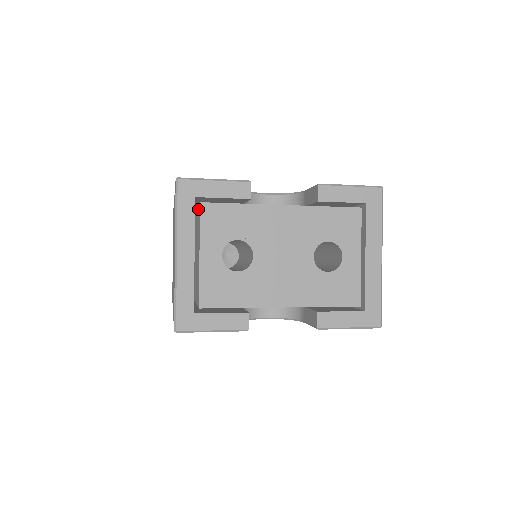
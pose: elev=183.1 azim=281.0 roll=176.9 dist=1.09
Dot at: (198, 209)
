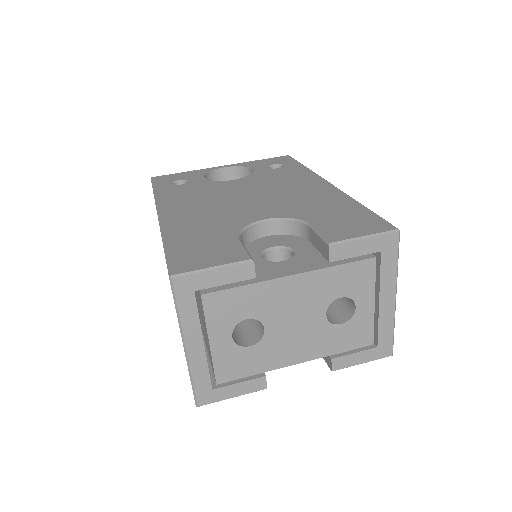
Dot at: occluded
